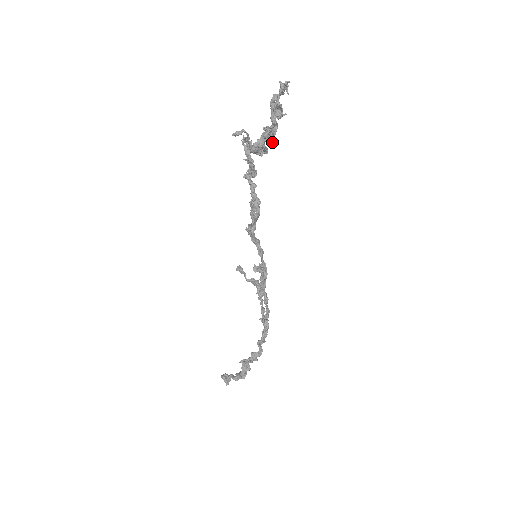
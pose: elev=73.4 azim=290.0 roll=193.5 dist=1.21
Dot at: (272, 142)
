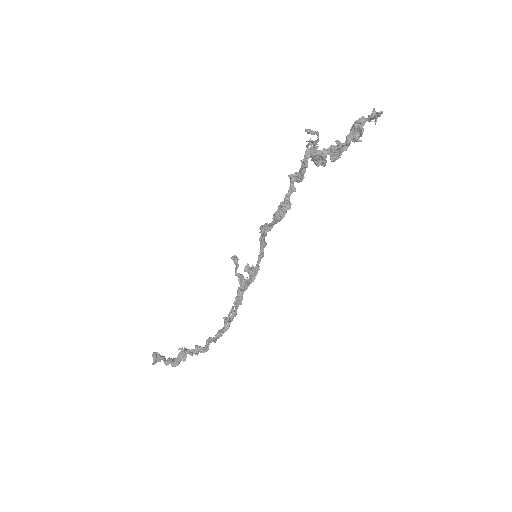
Dot at: (335, 159)
